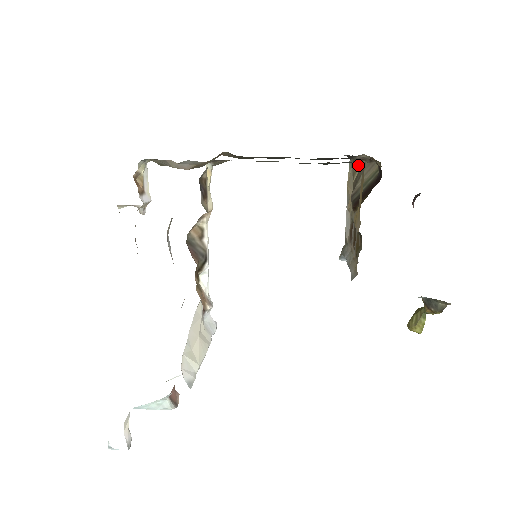
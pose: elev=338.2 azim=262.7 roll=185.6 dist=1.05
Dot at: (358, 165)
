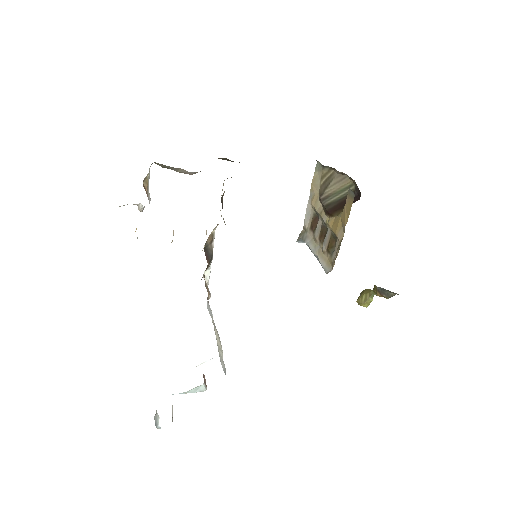
Dot at: (327, 172)
